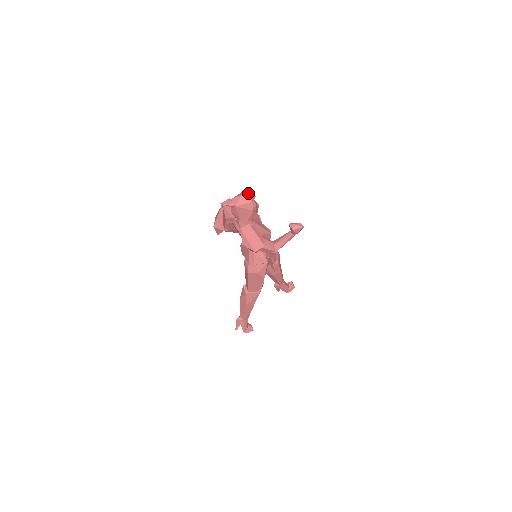
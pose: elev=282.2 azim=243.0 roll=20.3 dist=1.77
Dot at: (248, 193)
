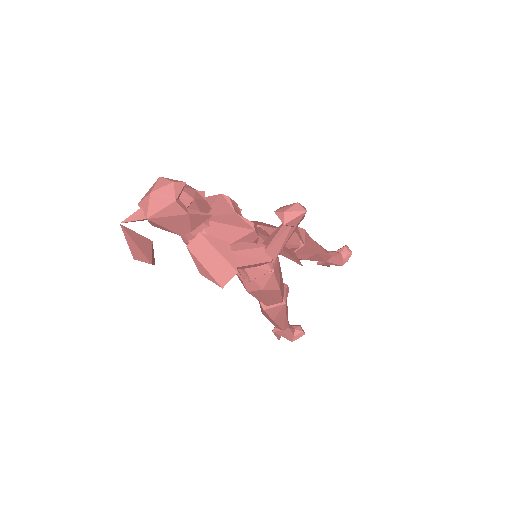
Dot at: (165, 182)
